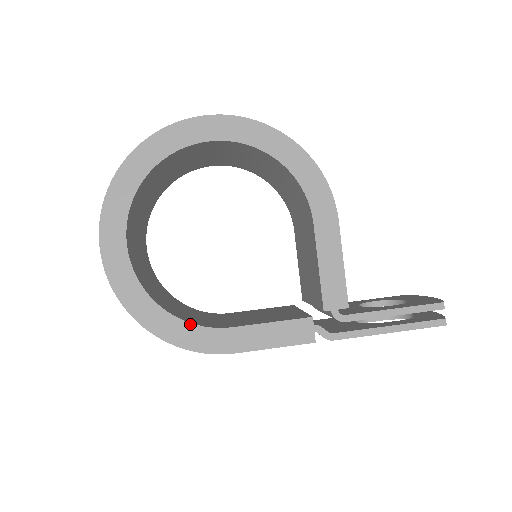
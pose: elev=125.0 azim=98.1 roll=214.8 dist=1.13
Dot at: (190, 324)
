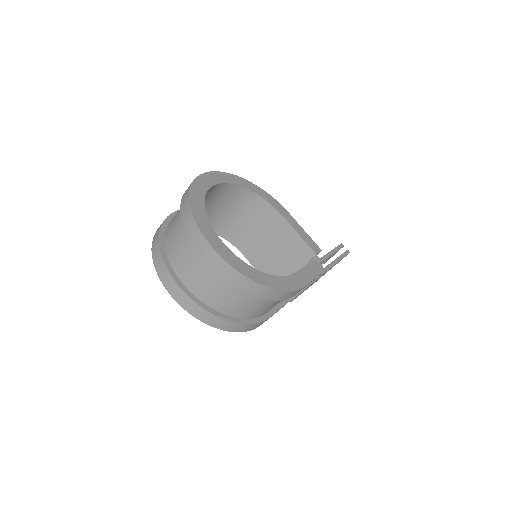
Dot at: (279, 277)
